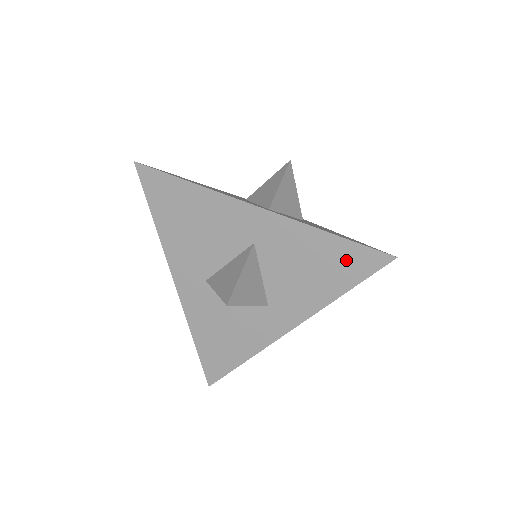
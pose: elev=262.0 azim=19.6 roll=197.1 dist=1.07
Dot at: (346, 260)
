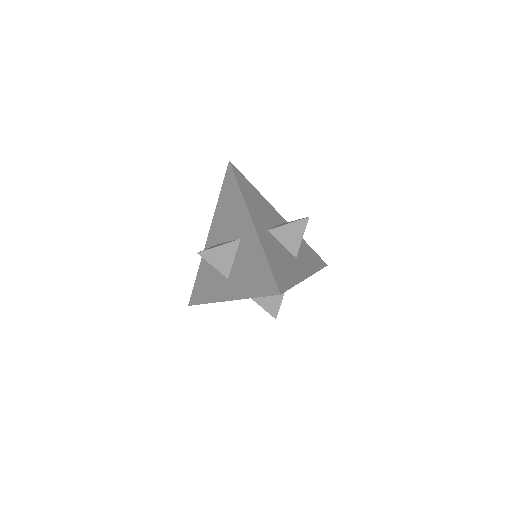
Dot at: (264, 278)
